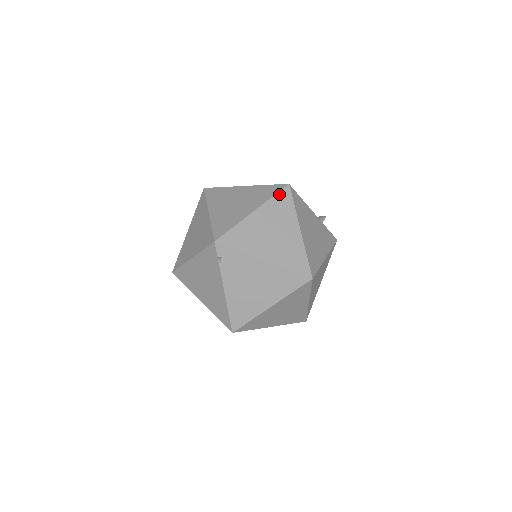
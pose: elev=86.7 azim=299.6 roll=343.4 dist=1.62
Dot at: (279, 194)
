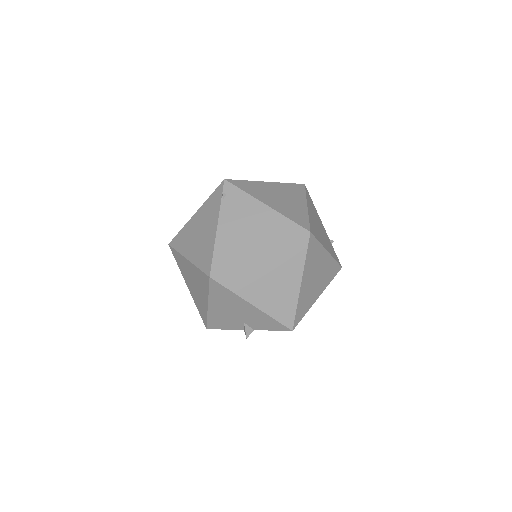
Dot at: (294, 184)
